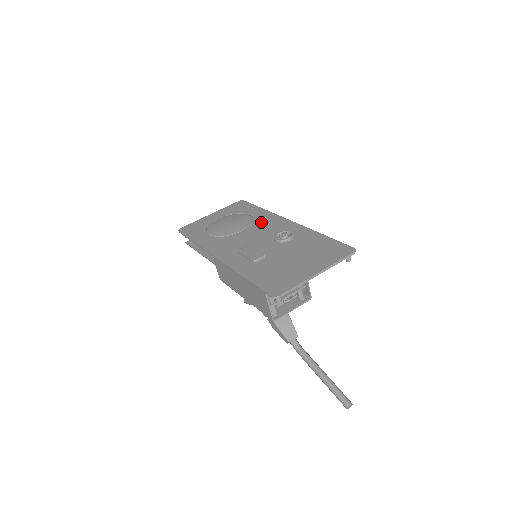
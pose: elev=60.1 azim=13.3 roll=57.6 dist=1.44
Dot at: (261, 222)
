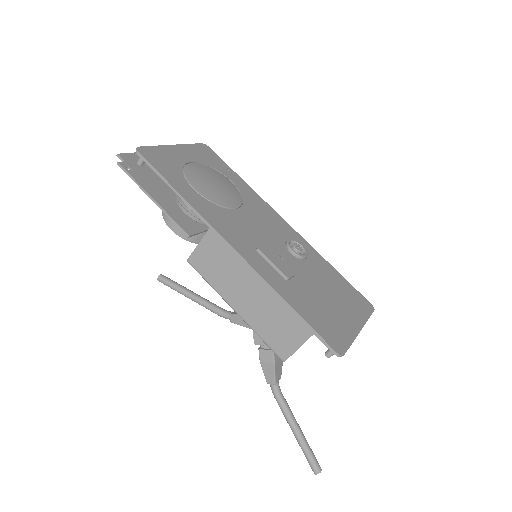
Dot at: (255, 205)
